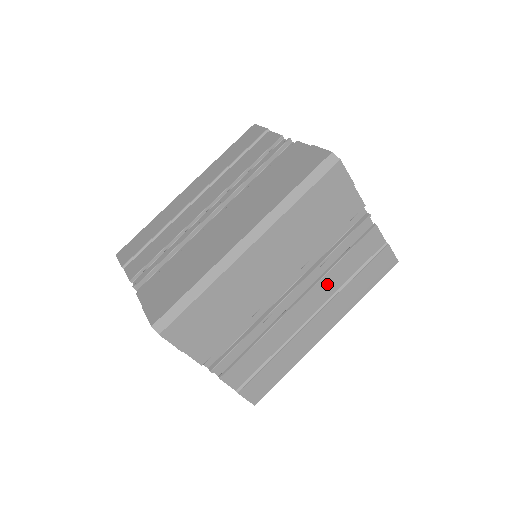
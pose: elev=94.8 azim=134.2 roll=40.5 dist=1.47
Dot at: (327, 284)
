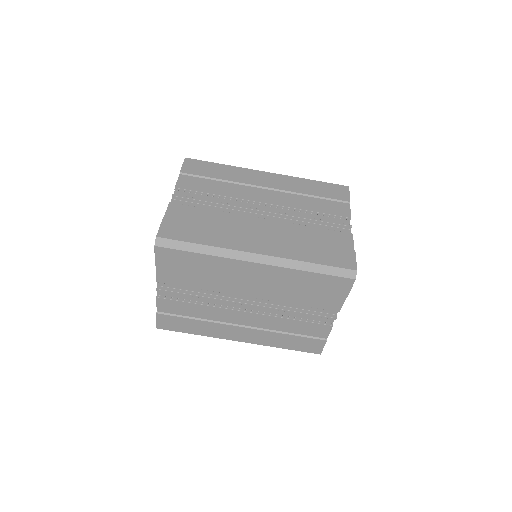
Dot at: (270, 321)
